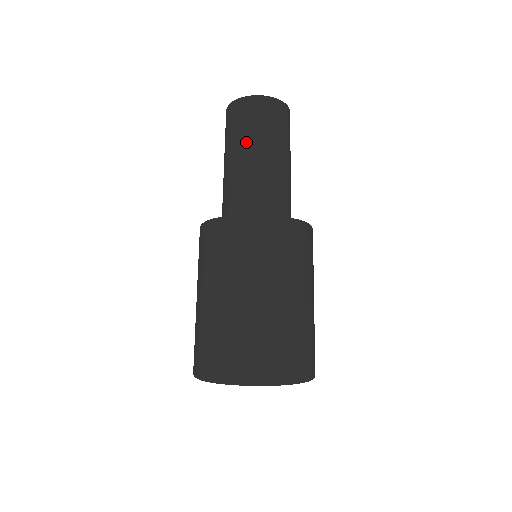
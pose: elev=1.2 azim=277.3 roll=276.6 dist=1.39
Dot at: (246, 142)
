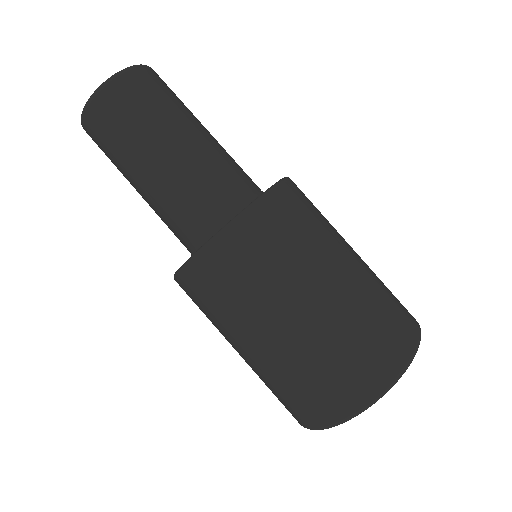
Dot at: (124, 173)
